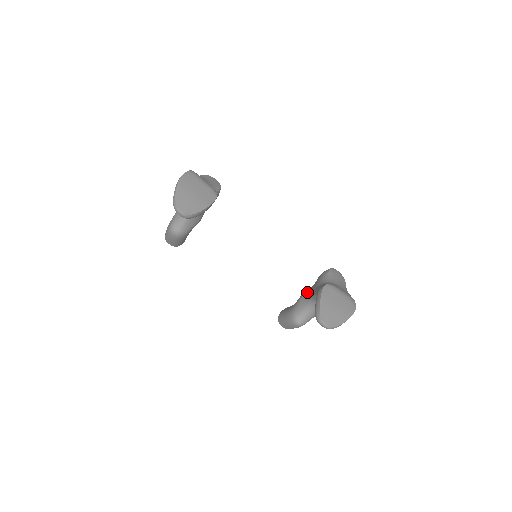
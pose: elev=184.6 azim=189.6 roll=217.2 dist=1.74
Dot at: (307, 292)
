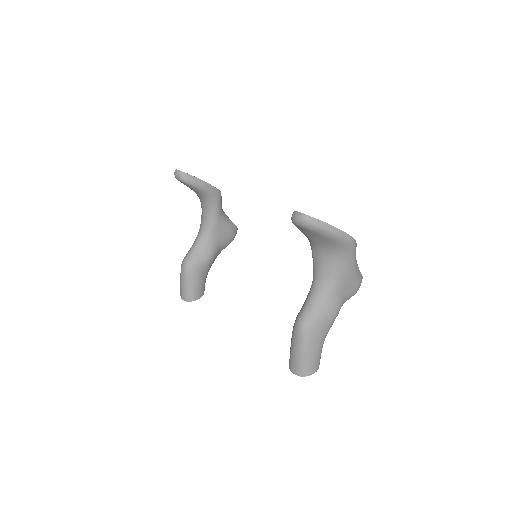
Dot at: occluded
